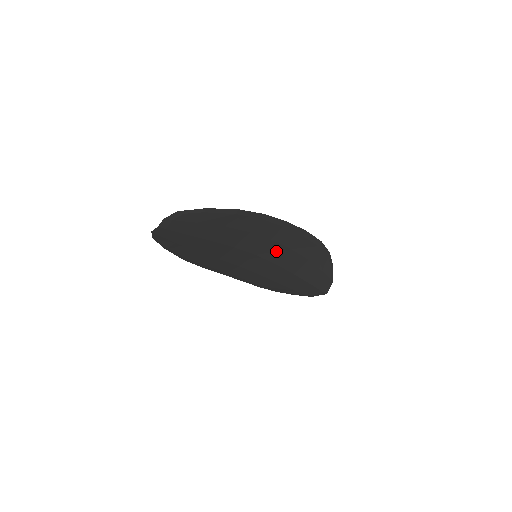
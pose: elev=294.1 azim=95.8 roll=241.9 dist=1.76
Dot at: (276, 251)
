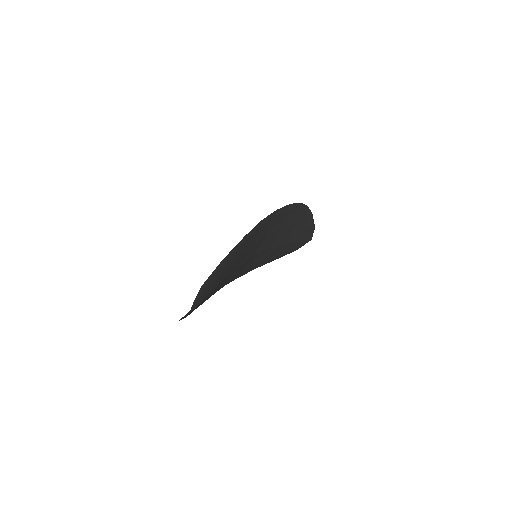
Dot at: (270, 239)
